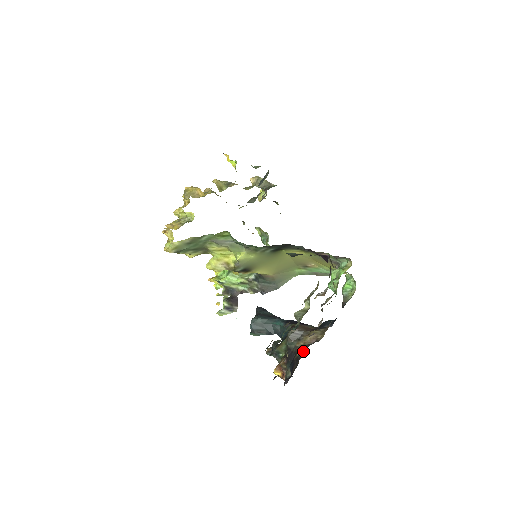
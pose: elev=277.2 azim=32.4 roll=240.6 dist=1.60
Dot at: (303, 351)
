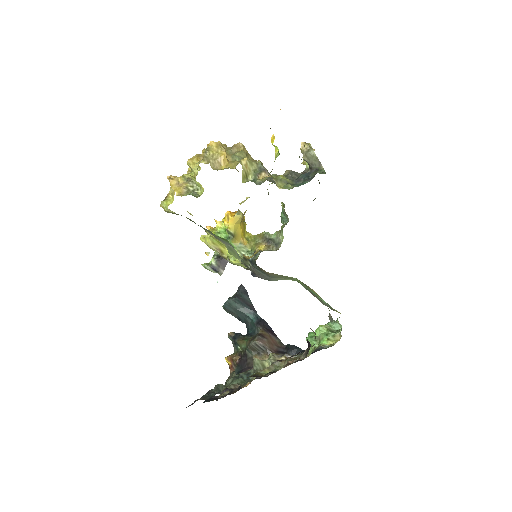
Dot at: (250, 382)
